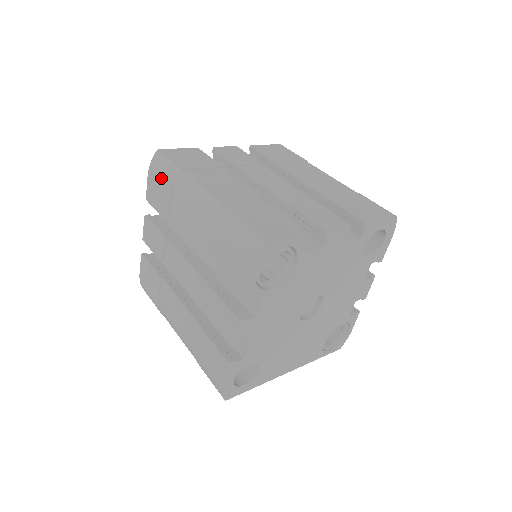
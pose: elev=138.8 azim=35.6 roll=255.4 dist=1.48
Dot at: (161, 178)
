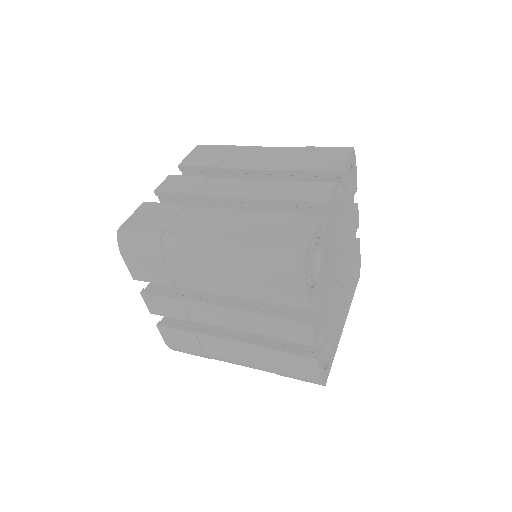
Dot at: (143, 254)
